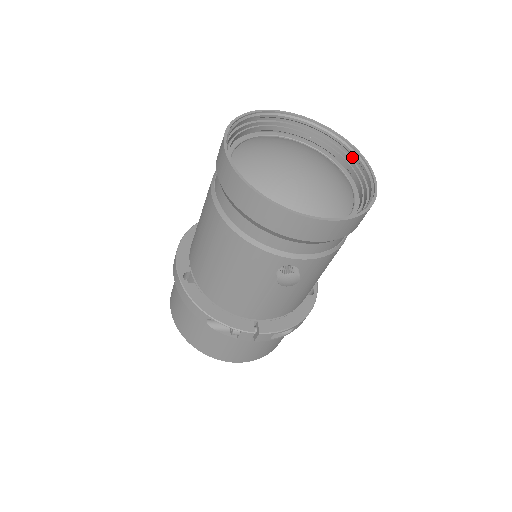
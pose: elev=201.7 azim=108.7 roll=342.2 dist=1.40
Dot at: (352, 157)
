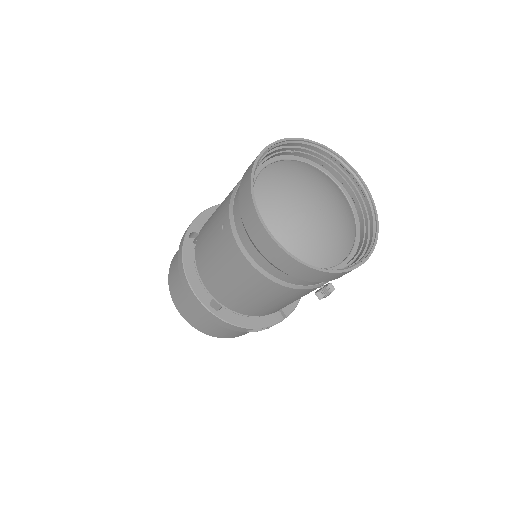
Dot at: (333, 160)
